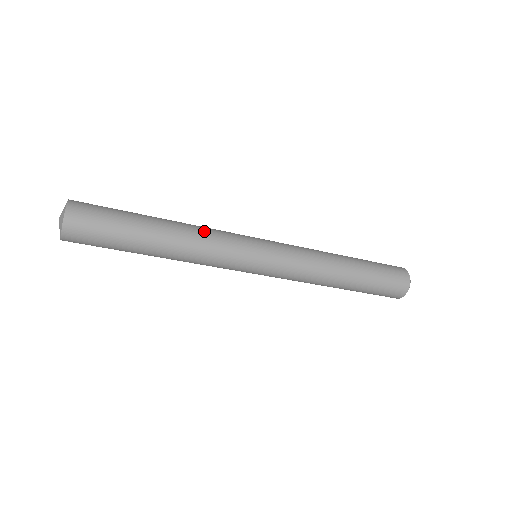
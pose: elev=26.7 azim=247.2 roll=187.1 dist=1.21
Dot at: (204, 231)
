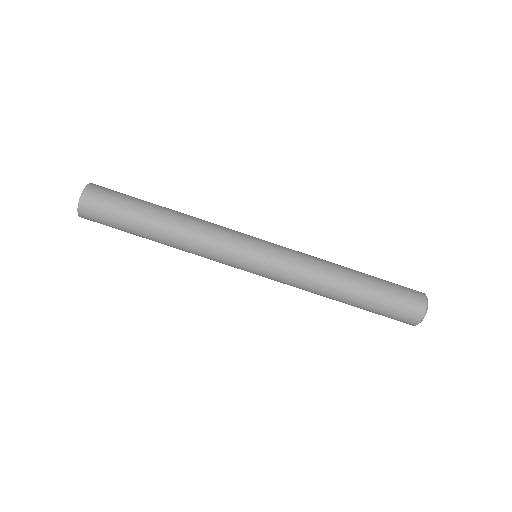
Dot at: (206, 221)
